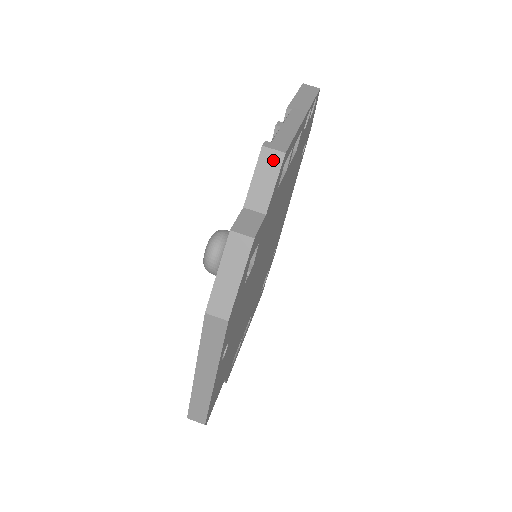
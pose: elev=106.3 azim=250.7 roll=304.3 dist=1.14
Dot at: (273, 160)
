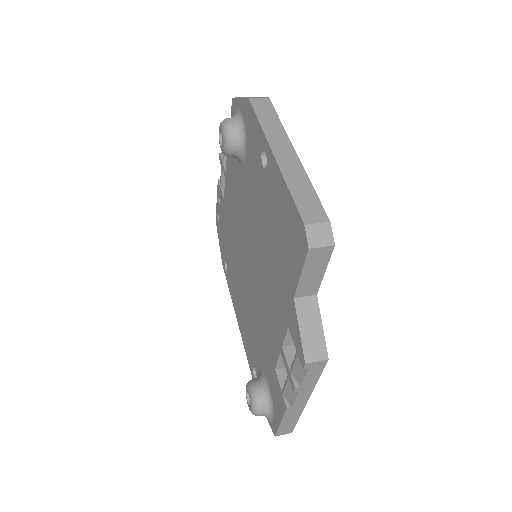
Dot at: occluded
